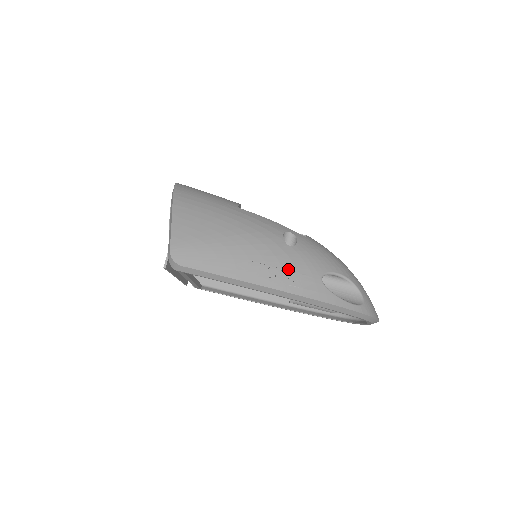
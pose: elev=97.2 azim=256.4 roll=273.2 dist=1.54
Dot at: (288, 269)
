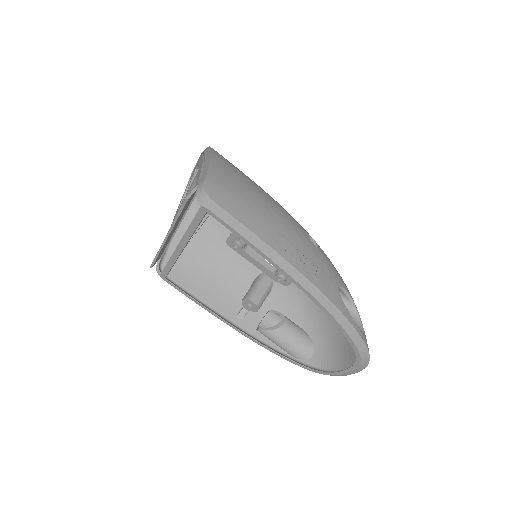
Dot at: (313, 261)
